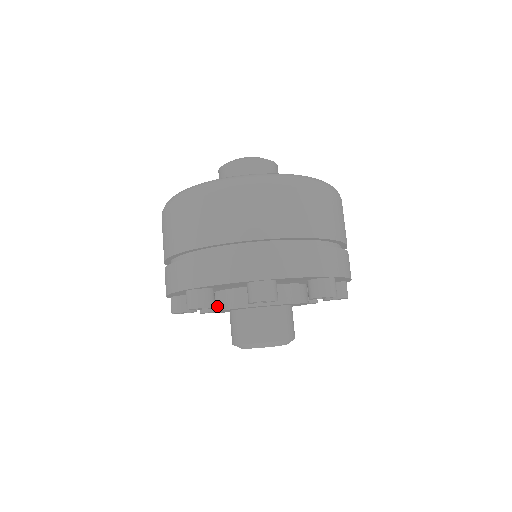
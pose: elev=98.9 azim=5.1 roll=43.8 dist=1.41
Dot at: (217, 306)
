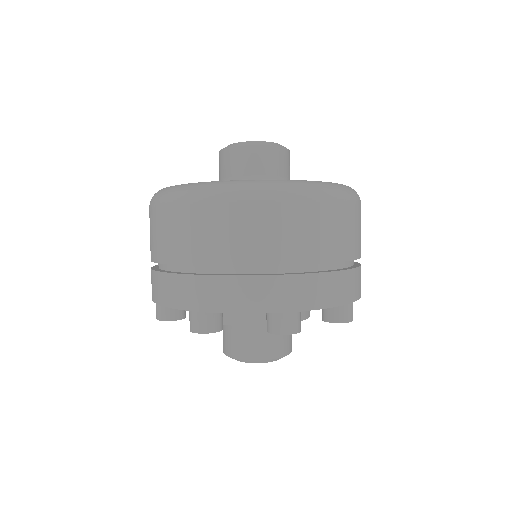
Dot at: (257, 320)
